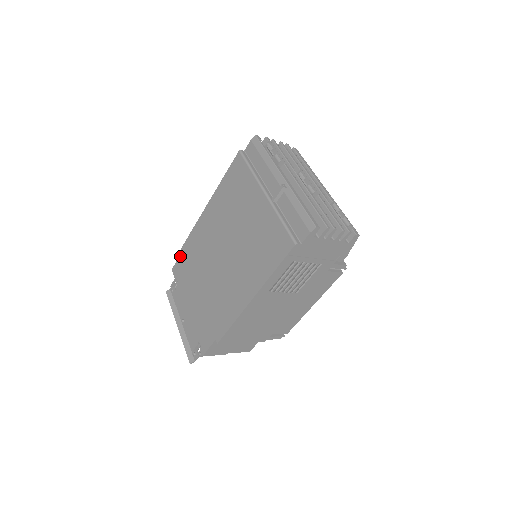
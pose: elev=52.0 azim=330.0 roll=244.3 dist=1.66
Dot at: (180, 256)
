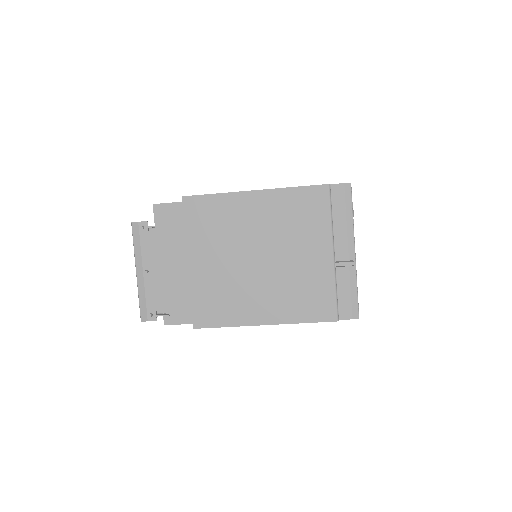
Dot at: (177, 203)
